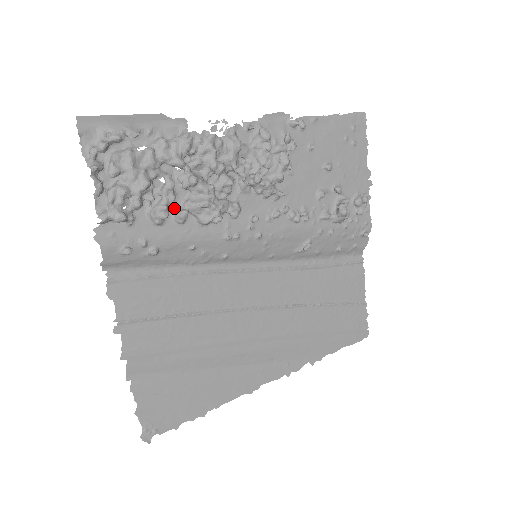
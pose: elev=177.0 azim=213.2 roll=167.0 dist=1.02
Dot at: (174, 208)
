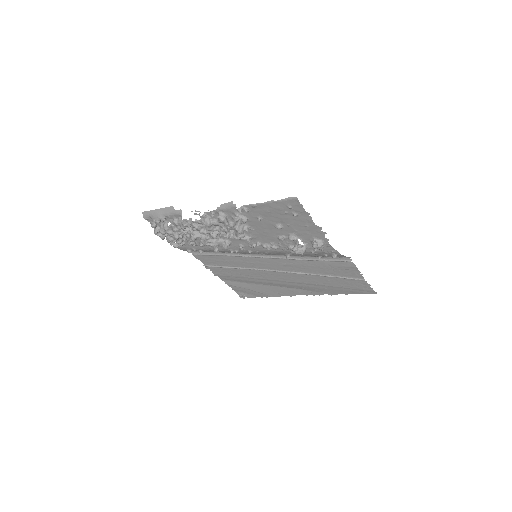
Dot at: (198, 240)
